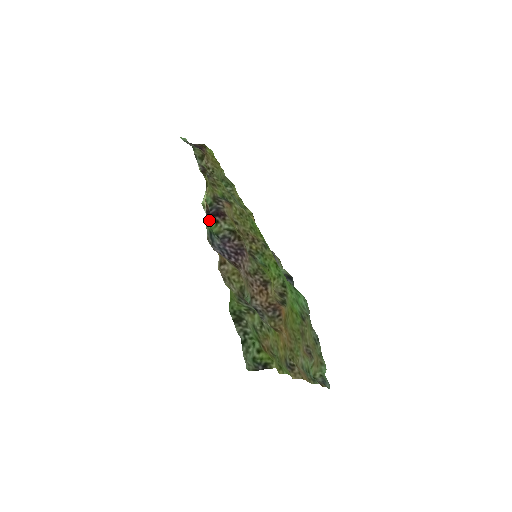
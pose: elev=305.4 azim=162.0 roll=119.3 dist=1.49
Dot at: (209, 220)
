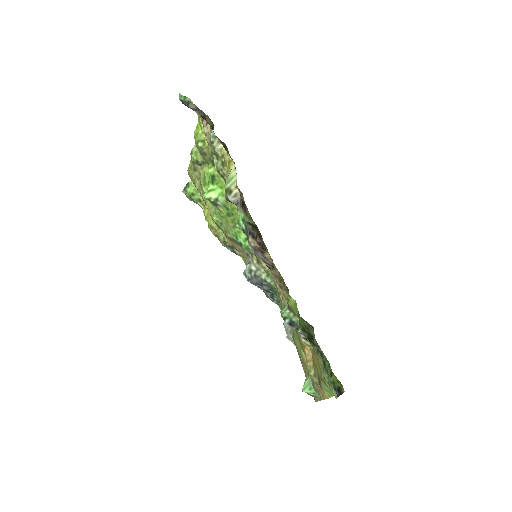
Dot at: (242, 210)
